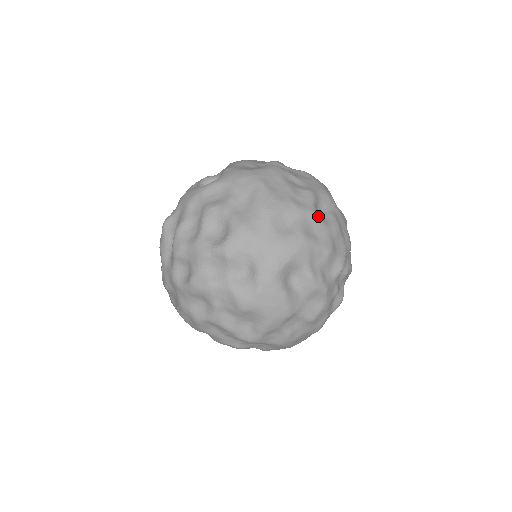
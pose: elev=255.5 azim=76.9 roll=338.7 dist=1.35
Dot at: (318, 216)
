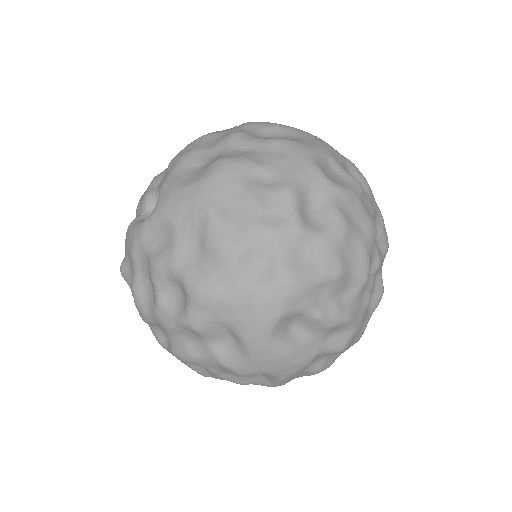
Dot at: (307, 228)
